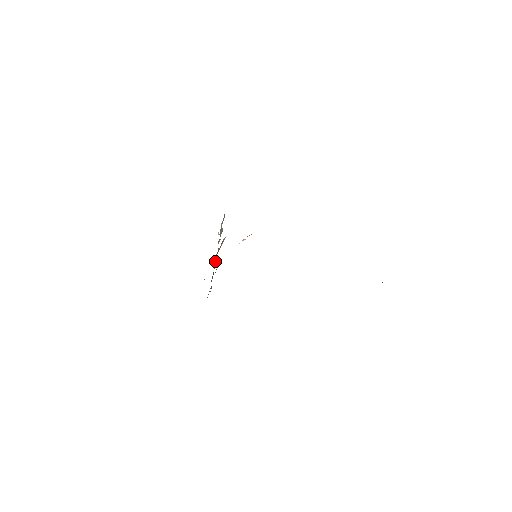
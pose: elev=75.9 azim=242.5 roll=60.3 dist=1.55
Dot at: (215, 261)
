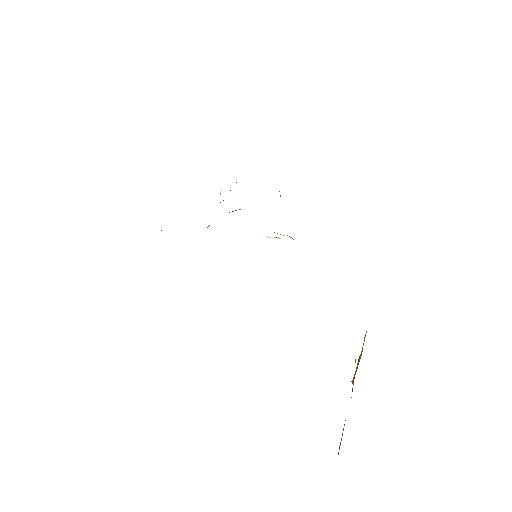
Dot at: occluded
